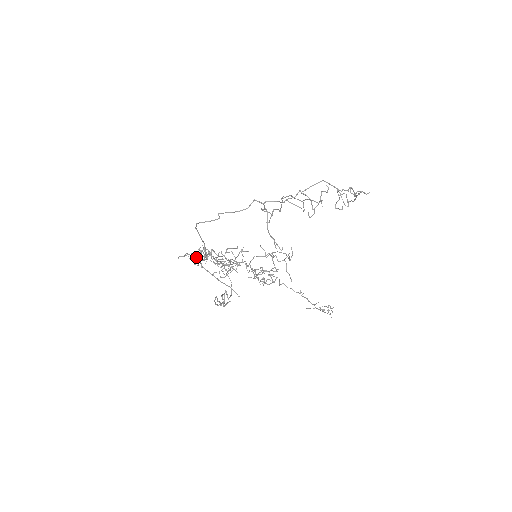
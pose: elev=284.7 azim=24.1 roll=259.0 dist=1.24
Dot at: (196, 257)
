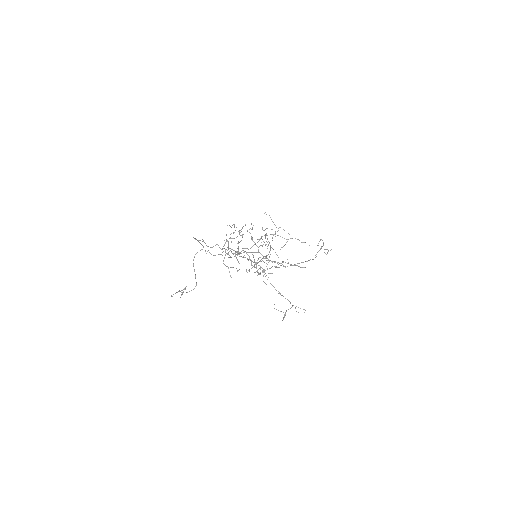
Dot at: (230, 234)
